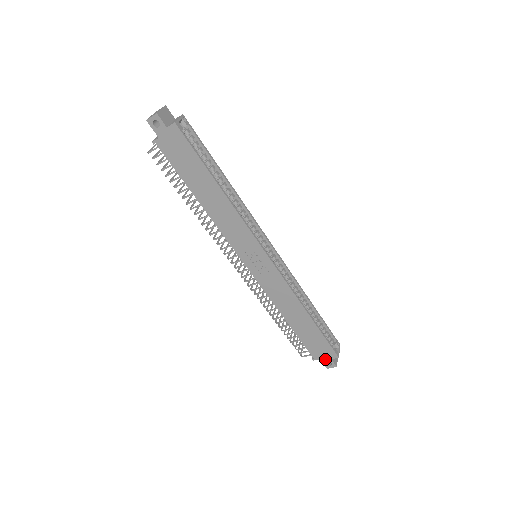
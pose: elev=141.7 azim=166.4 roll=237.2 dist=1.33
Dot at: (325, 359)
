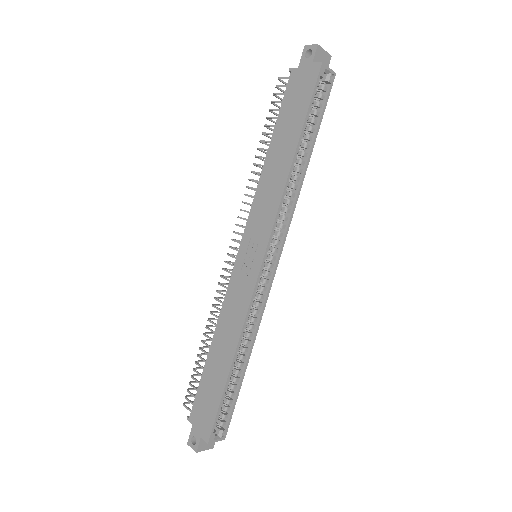
Dot at: (197, 430)
